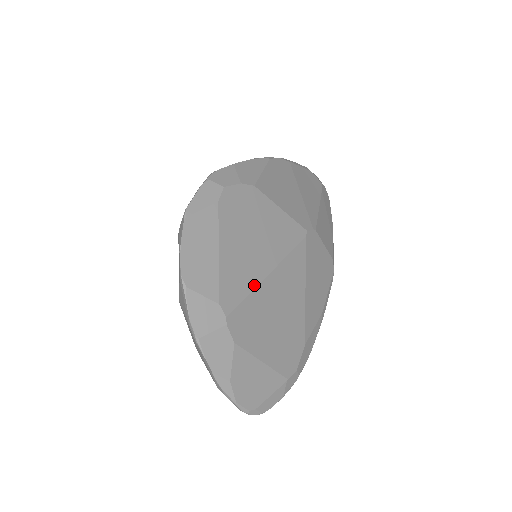
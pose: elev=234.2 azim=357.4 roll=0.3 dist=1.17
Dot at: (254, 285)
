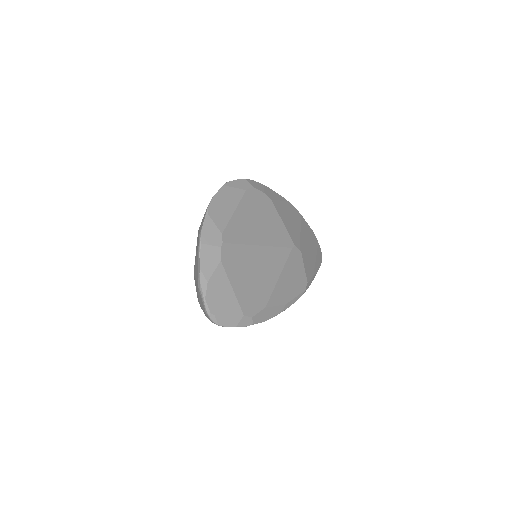
Dot at: (247, 243)
